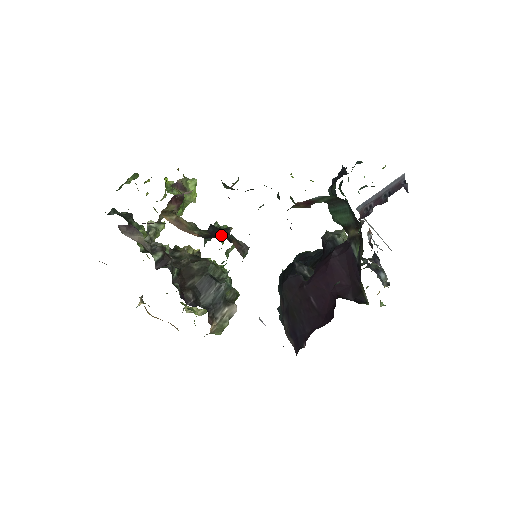
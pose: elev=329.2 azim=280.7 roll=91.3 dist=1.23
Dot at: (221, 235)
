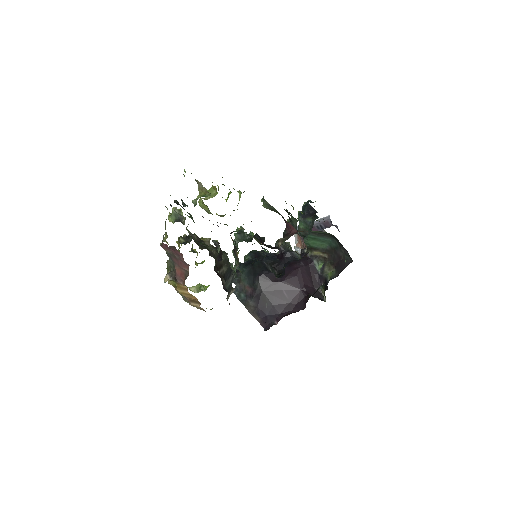
Dot at: (264, 244)
